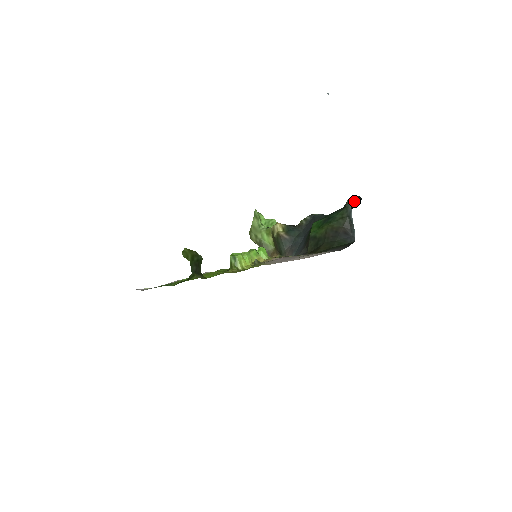
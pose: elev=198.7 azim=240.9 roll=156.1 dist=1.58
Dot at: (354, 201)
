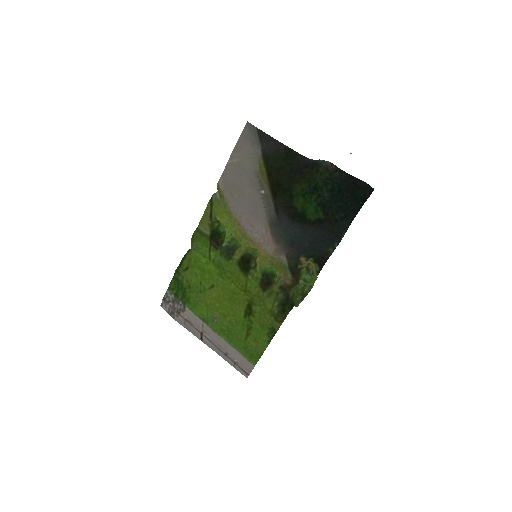
Dot at: (352, 180)
